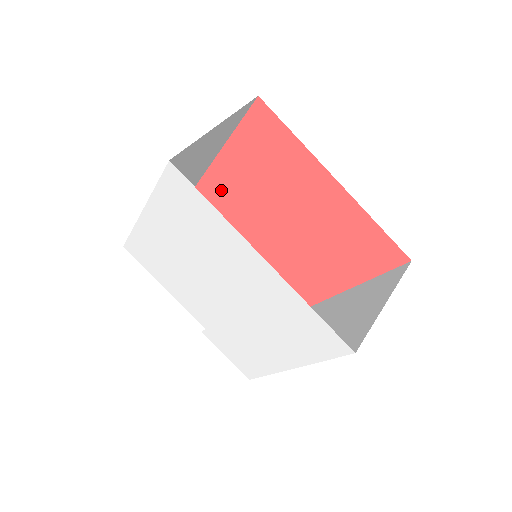
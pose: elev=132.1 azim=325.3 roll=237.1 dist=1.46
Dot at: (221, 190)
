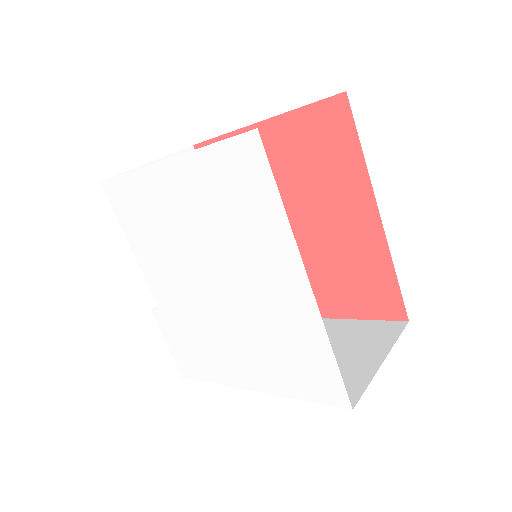
Dot at: occluded
